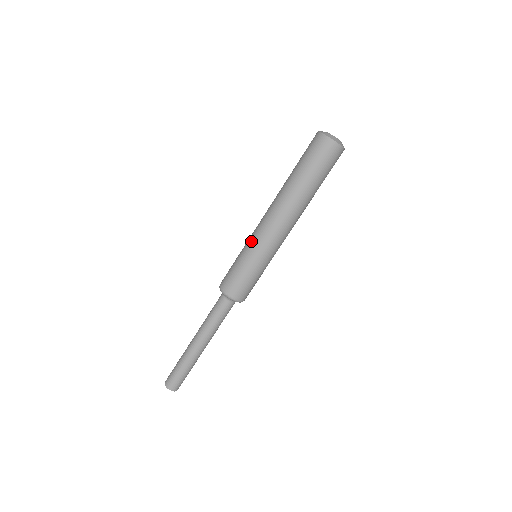
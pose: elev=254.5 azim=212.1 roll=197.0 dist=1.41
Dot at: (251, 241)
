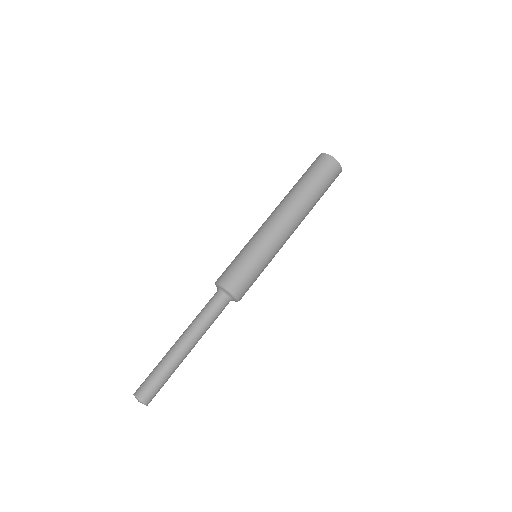
Dot at: (255, 237)
